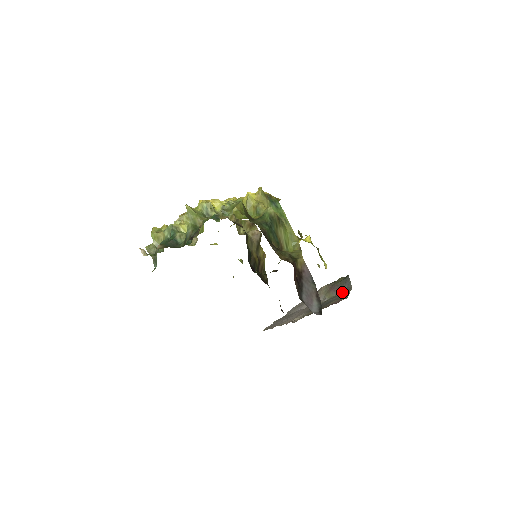
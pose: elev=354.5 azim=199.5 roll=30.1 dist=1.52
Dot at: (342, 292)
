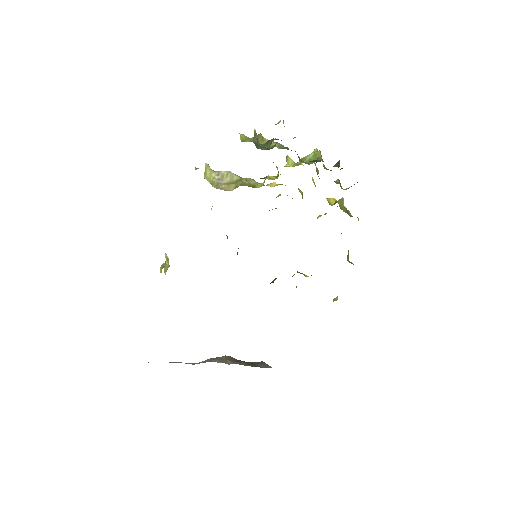
Dot at: occluded
